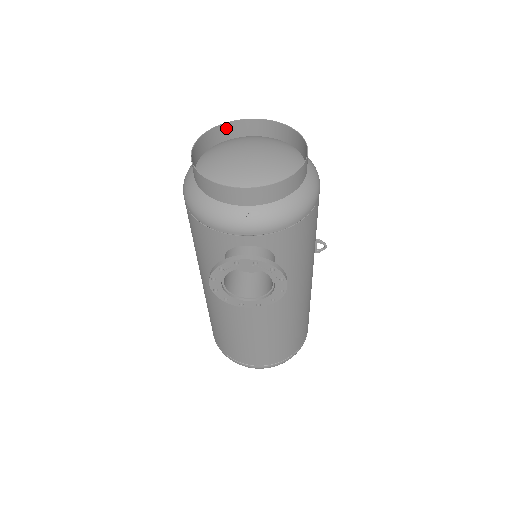
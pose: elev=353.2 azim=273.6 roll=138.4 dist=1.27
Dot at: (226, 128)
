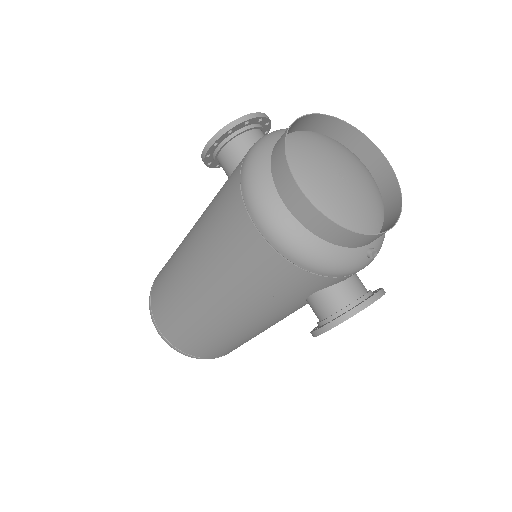
Dot at: (285, 132)
